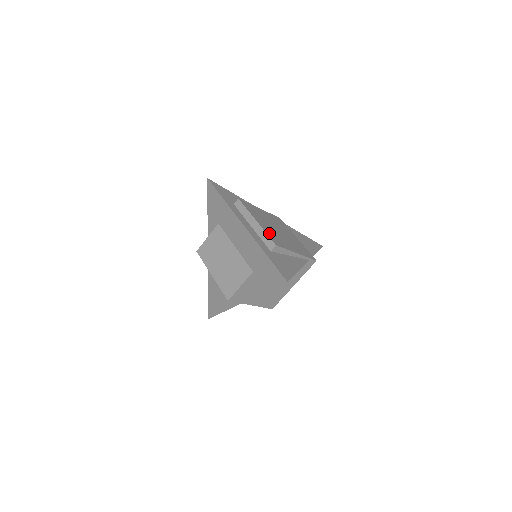
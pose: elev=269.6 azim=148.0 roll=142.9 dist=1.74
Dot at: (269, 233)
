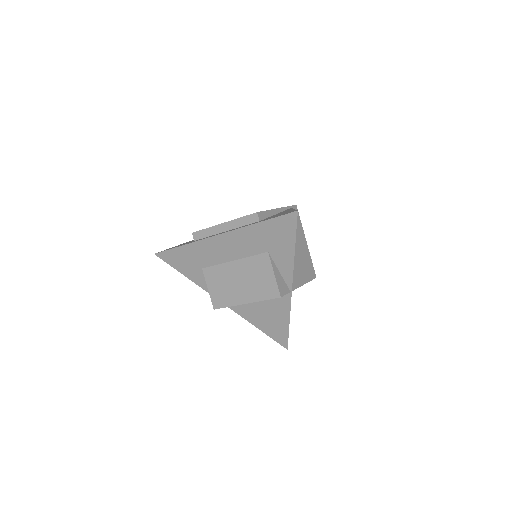
Dot at: occluded
